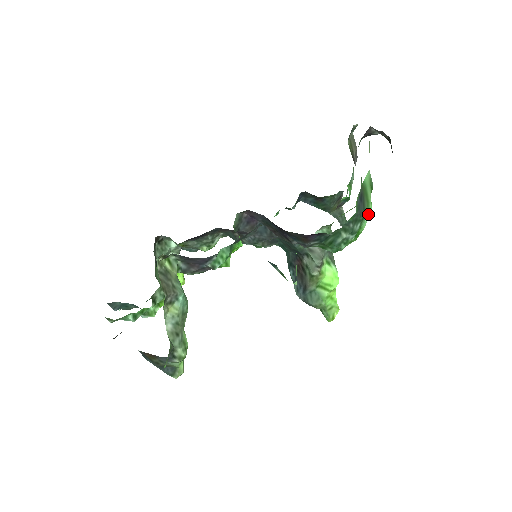
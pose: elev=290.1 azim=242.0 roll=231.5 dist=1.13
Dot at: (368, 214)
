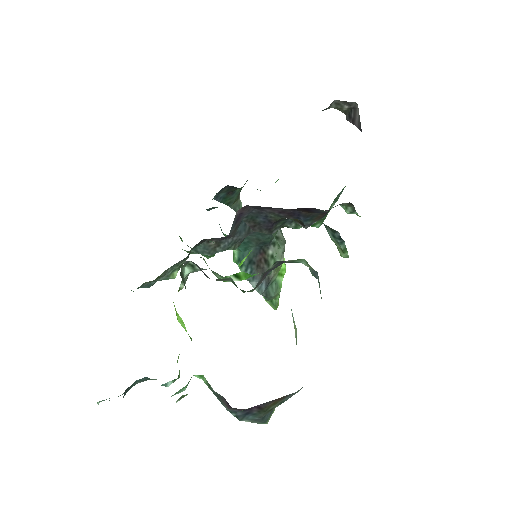
Dot at: occluded
